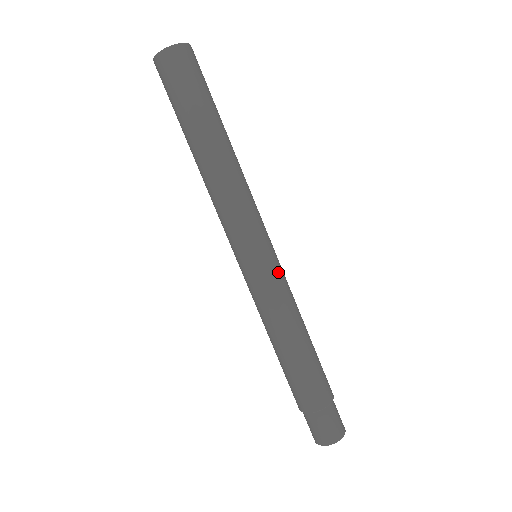
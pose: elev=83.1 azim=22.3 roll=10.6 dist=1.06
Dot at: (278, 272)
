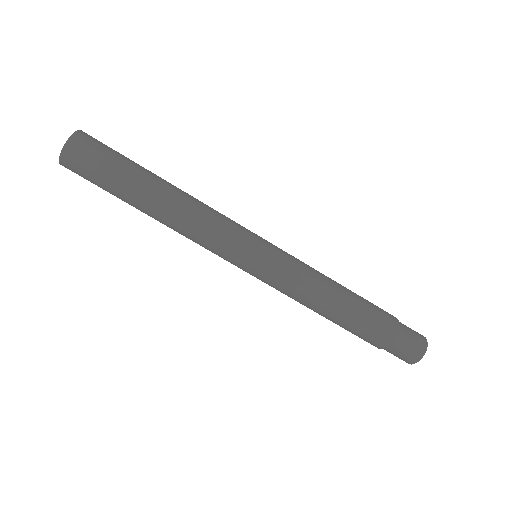
Dot at: (278, 265)
